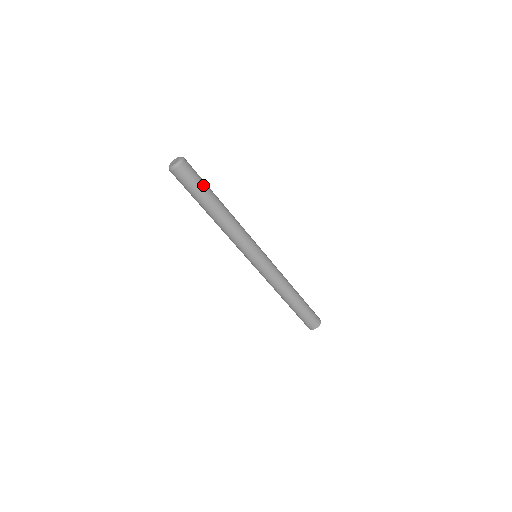
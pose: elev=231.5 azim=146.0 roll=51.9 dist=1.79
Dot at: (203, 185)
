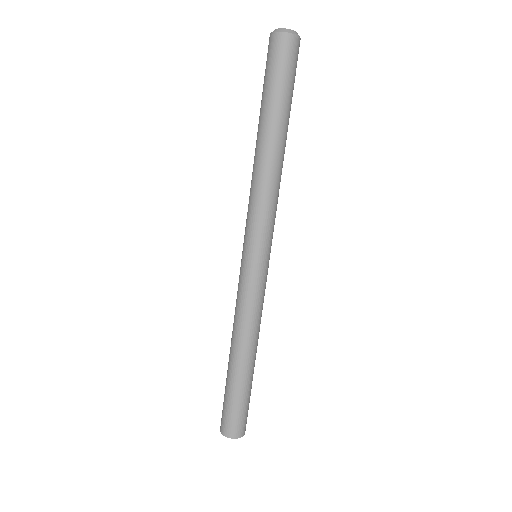
Dot at: (285, 90)
